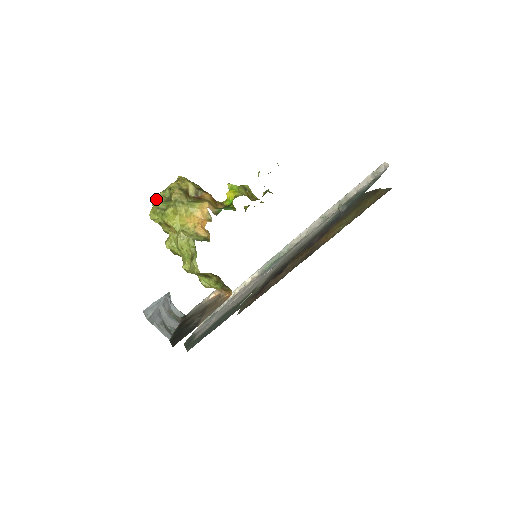
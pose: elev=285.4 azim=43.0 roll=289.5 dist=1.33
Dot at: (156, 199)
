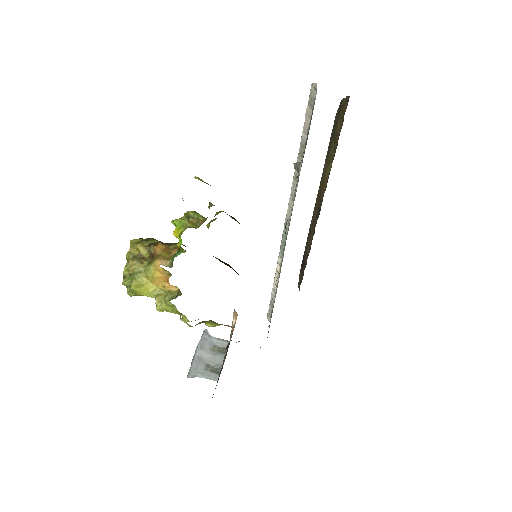
Dot at: (123, 278)
